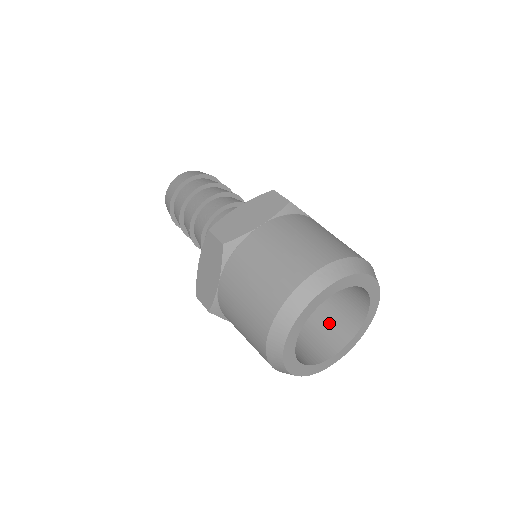
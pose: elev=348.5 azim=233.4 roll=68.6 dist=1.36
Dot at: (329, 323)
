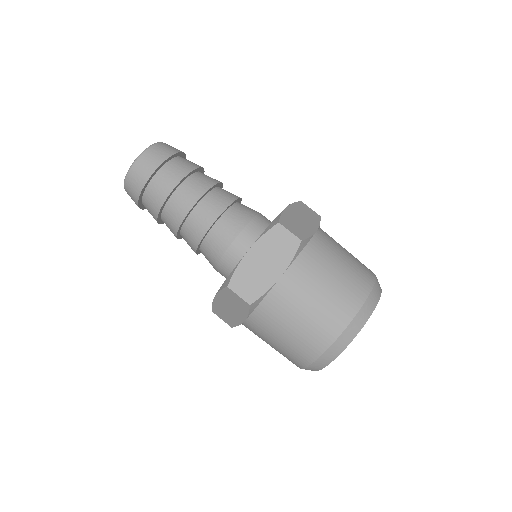
Dot at: occluded
